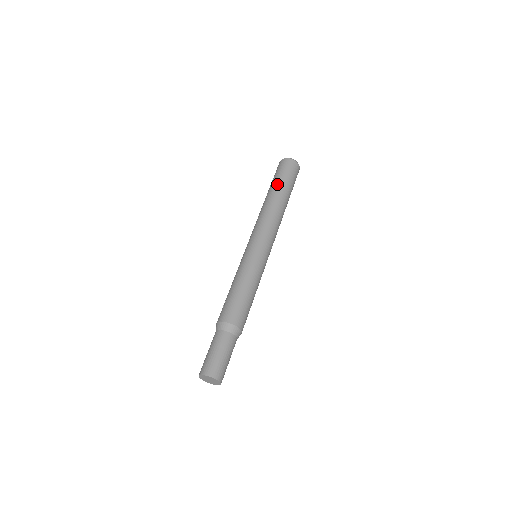
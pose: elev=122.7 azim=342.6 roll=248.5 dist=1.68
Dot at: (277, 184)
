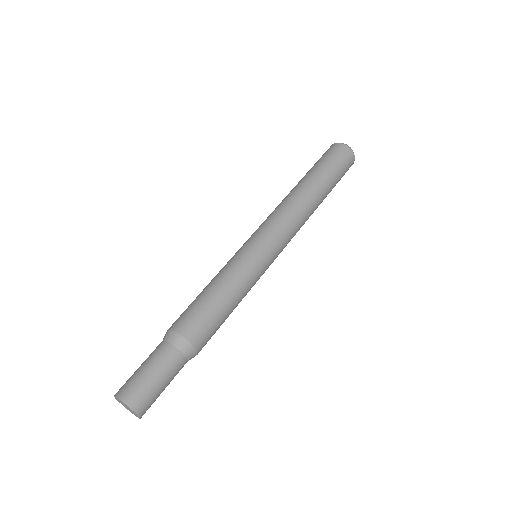
Dot at: (308, 171)
